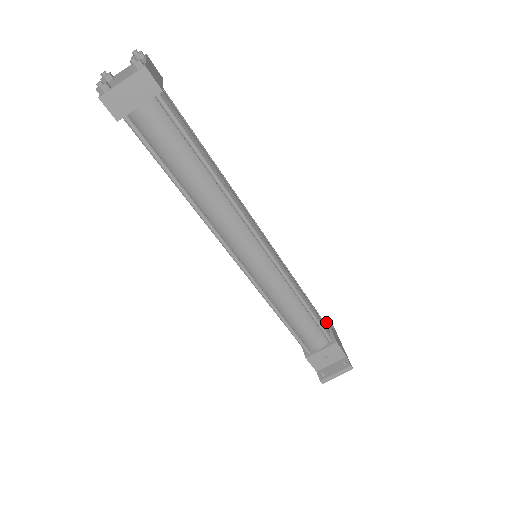
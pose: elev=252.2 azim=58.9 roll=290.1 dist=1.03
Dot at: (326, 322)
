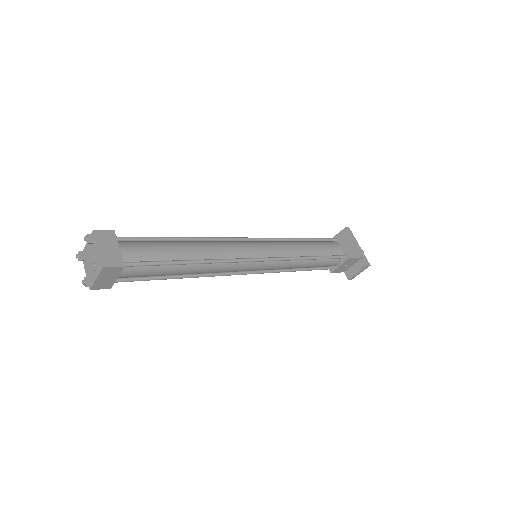
Dot at: (337, 239)
